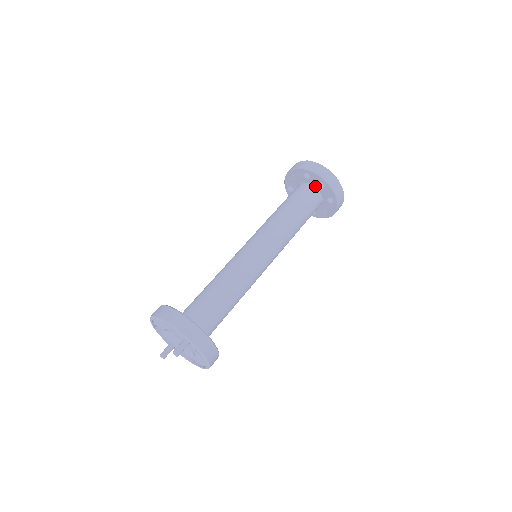
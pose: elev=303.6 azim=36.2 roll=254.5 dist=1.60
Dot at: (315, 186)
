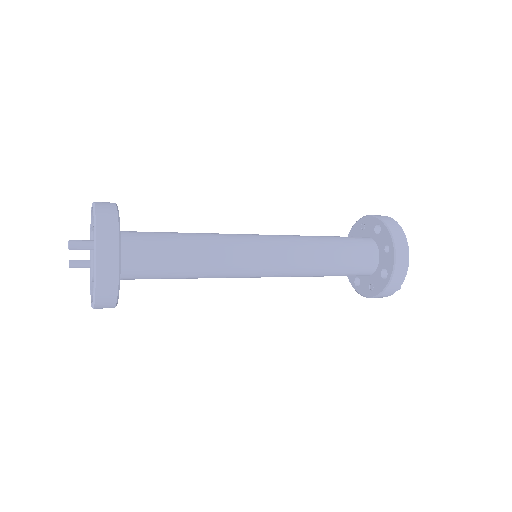
Dot at: (379, 247)
